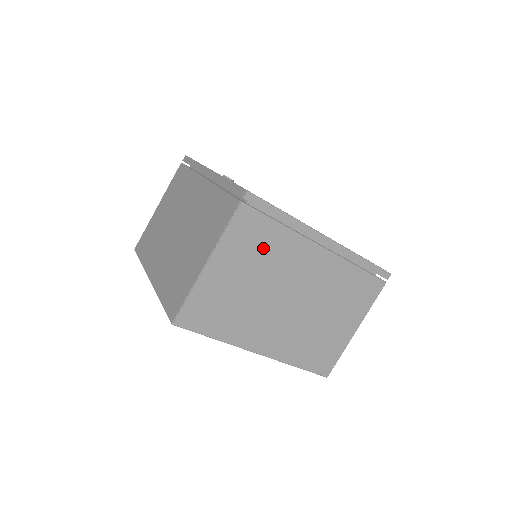
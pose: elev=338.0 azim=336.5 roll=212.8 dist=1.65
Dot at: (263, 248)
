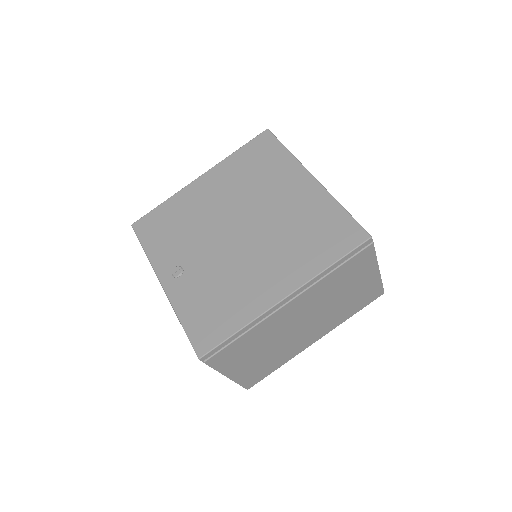
Dot at: (249, 346)
